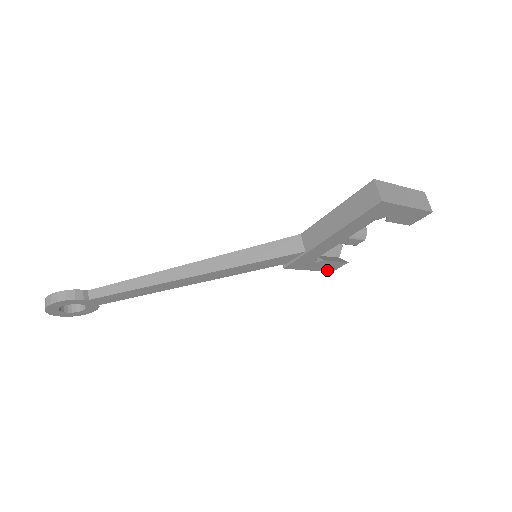
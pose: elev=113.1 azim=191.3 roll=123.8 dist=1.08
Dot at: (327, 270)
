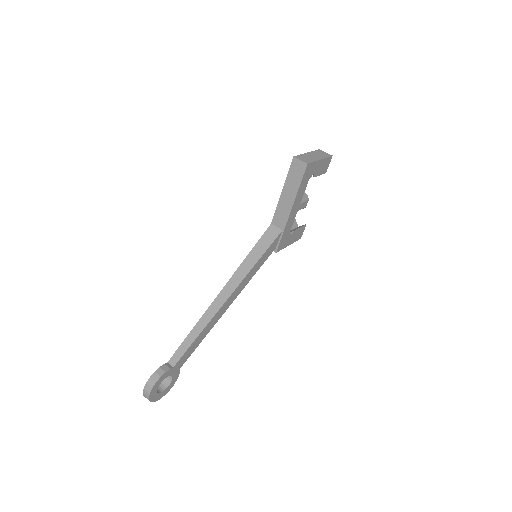
Dot at: (298, 239)
